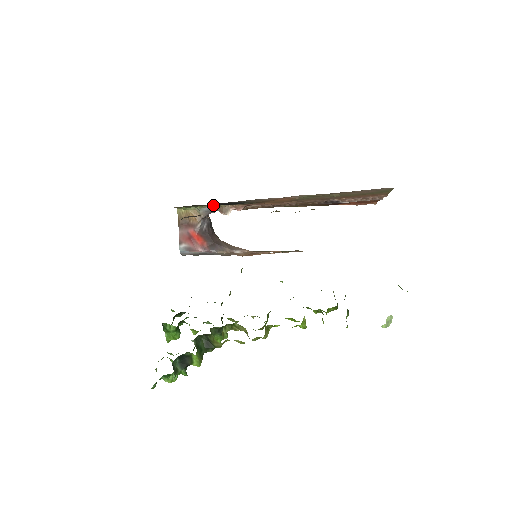
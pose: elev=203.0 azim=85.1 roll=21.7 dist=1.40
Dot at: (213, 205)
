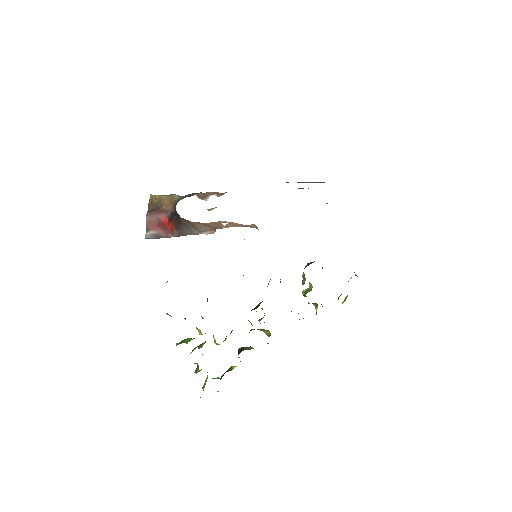
Dot at: occluded
